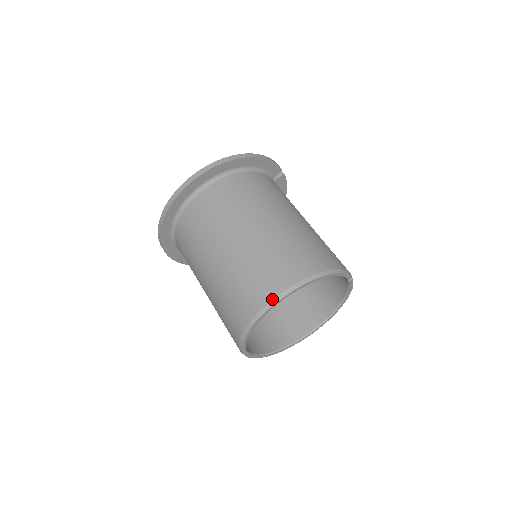
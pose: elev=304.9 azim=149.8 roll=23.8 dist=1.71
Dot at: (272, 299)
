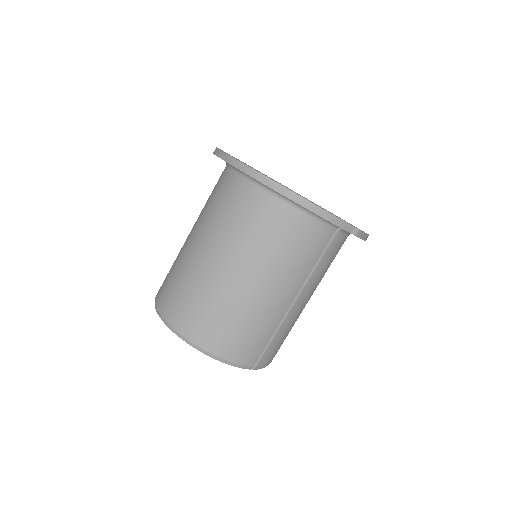
Dot at: (161, 314)
